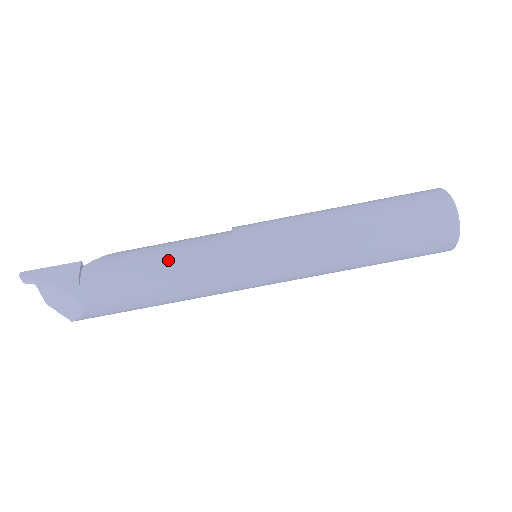
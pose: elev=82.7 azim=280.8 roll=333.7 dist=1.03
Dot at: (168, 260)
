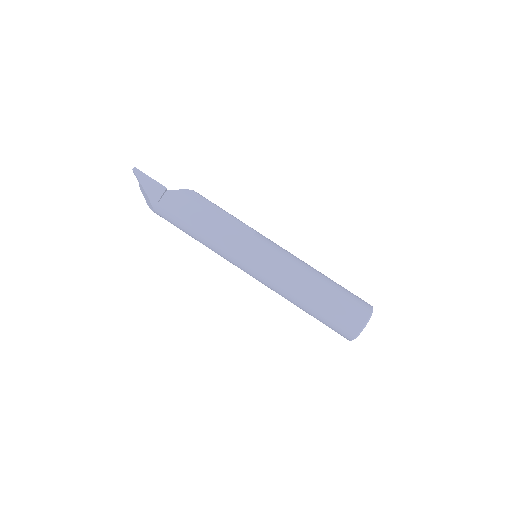
Dot at: (208, 228)
